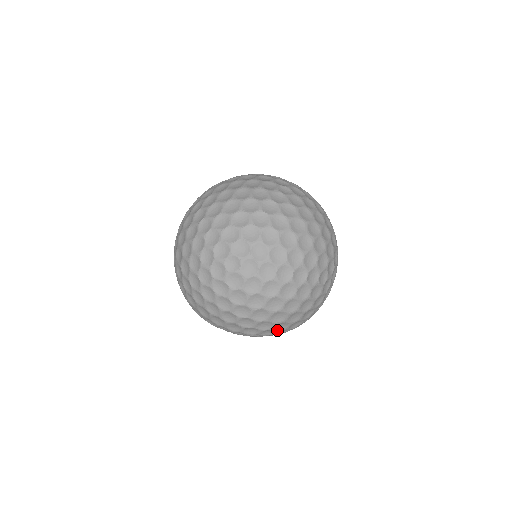
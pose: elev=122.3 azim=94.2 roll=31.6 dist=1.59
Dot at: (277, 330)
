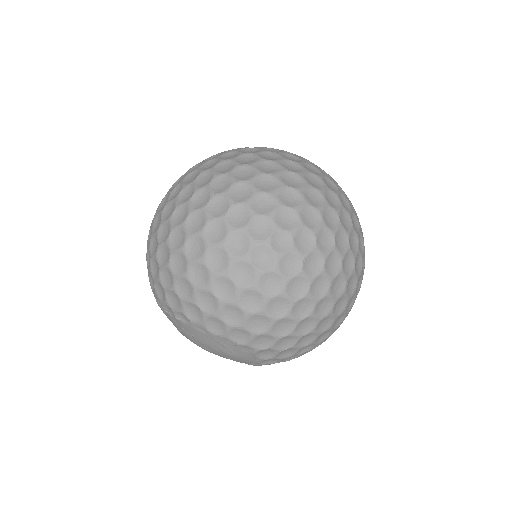
Dot at: (203, 310)
